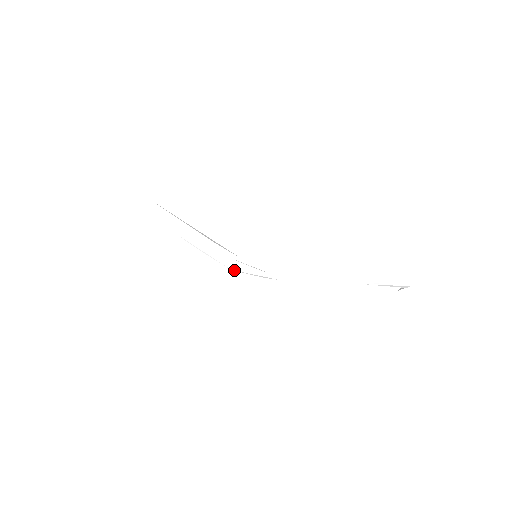
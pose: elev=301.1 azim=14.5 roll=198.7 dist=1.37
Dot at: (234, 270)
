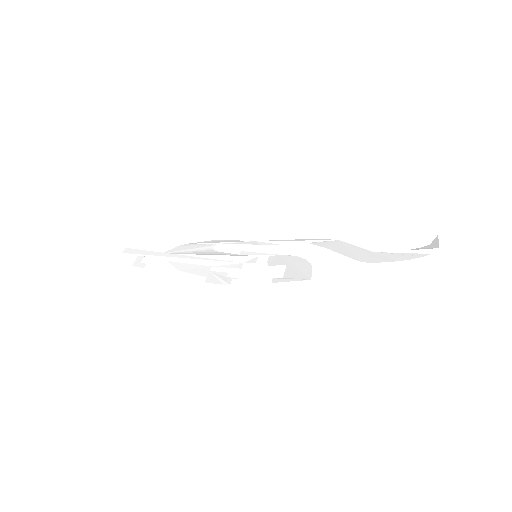
Dot at: (257, 241)
